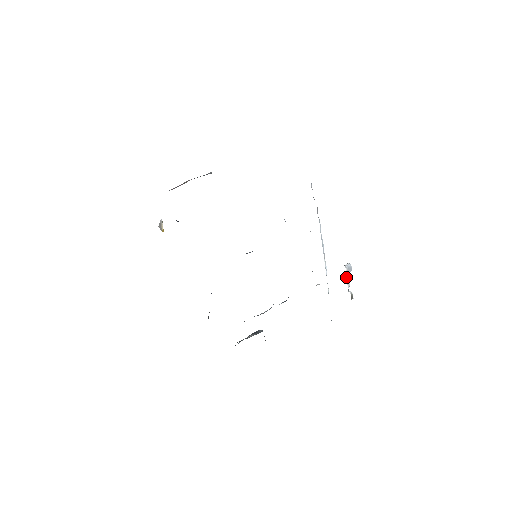
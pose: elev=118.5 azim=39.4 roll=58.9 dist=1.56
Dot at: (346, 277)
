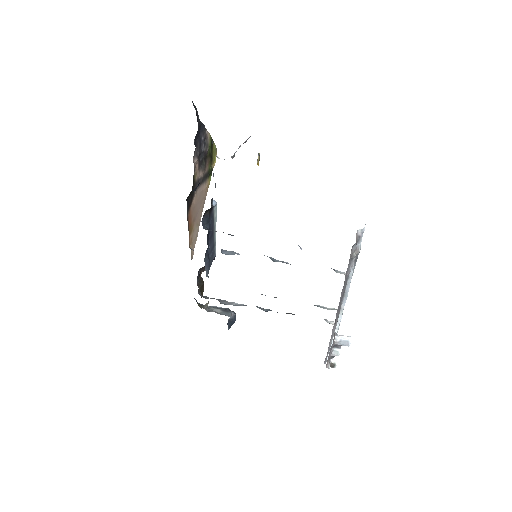
Dot at: (336, 346)
